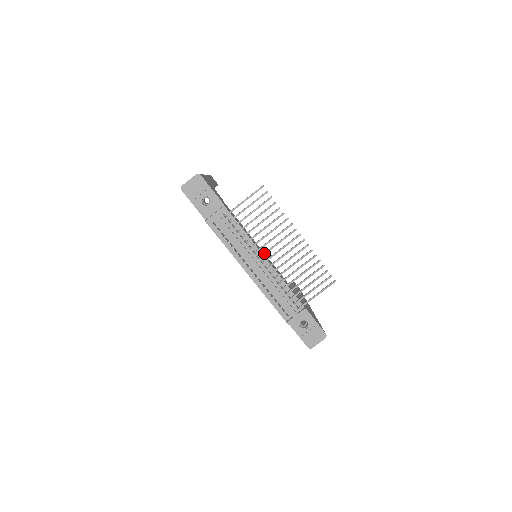
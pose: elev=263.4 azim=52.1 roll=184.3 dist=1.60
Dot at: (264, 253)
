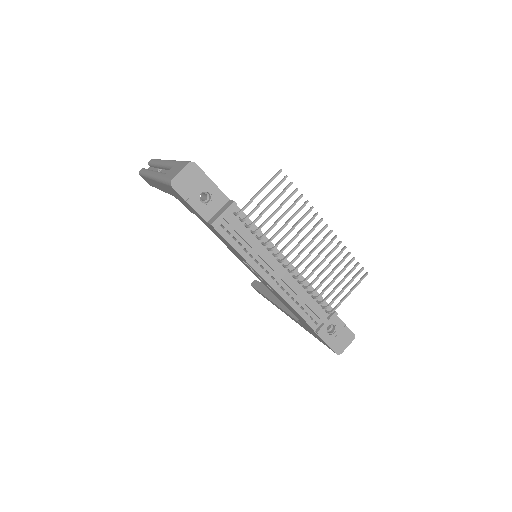
Dot at: (288, 254)
